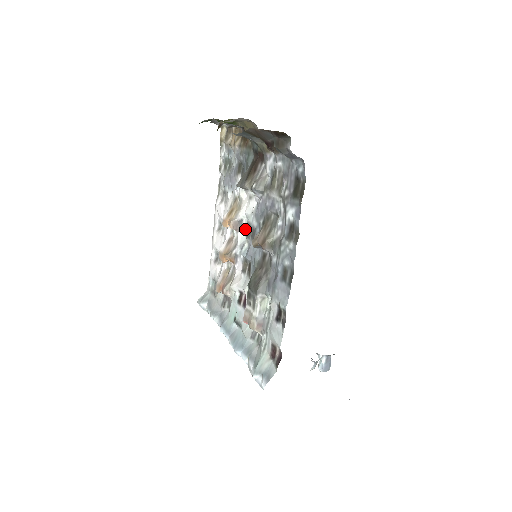
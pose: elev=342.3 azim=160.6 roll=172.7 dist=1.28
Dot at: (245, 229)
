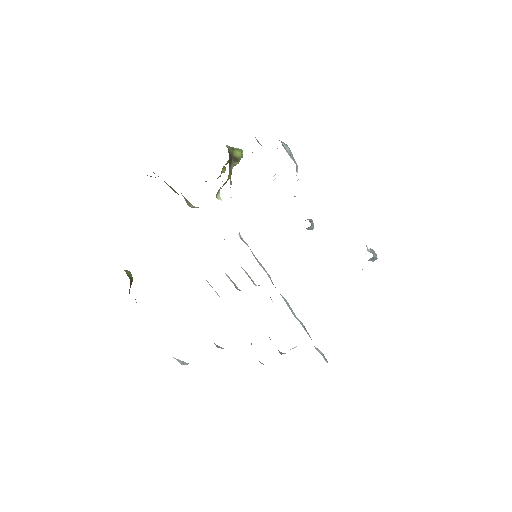
Dot at: occluded
